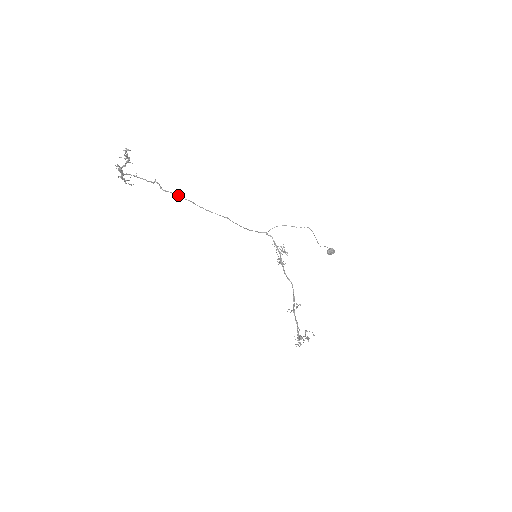
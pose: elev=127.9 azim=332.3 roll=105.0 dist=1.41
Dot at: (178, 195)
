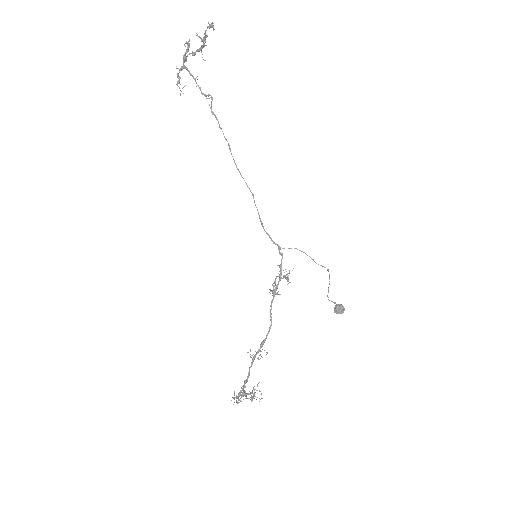
Dot at: occluded
